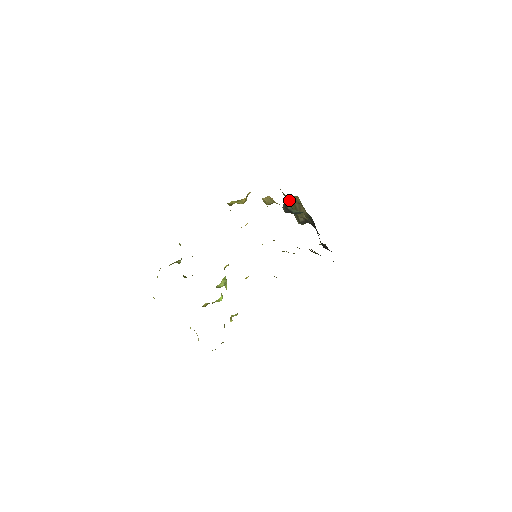
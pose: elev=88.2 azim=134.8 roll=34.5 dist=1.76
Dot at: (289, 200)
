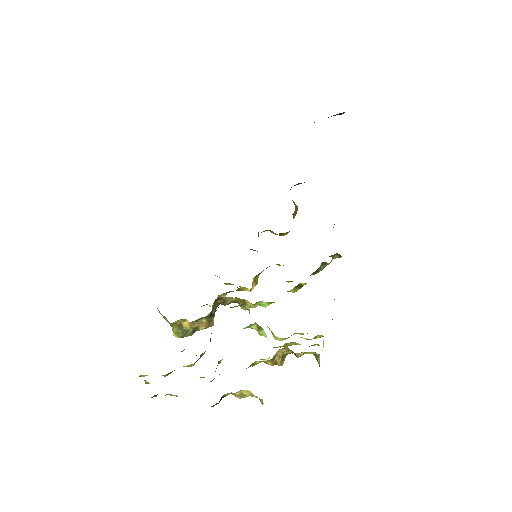
Dot at: occluded
